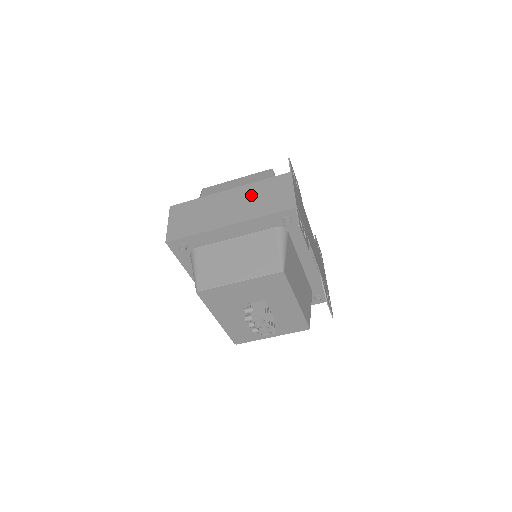
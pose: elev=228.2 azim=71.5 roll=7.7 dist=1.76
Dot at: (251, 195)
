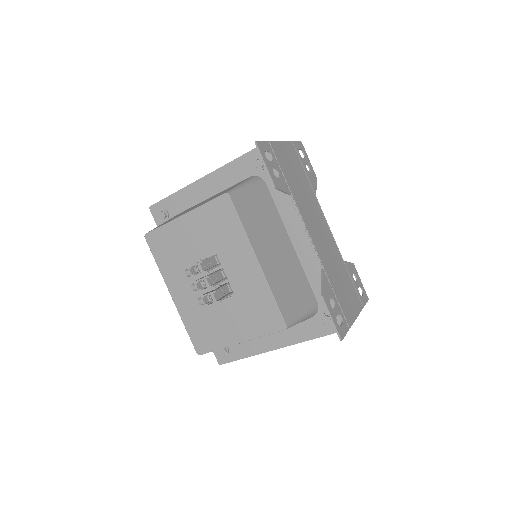
Dot at: occluded
